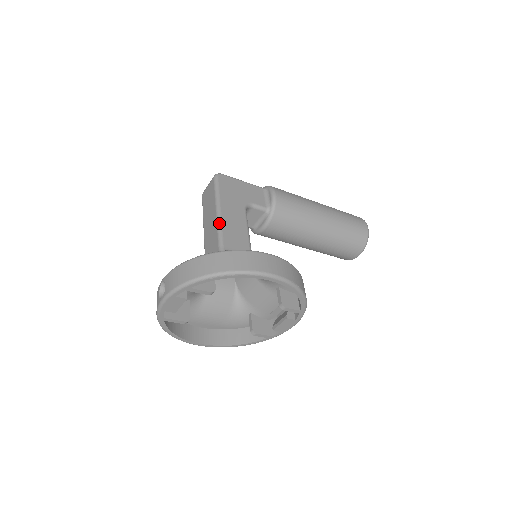
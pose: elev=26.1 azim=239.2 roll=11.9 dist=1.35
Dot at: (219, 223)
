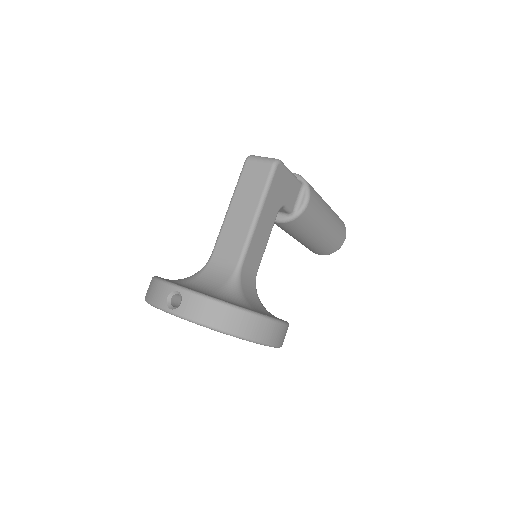
Dot at: (252, 232)
